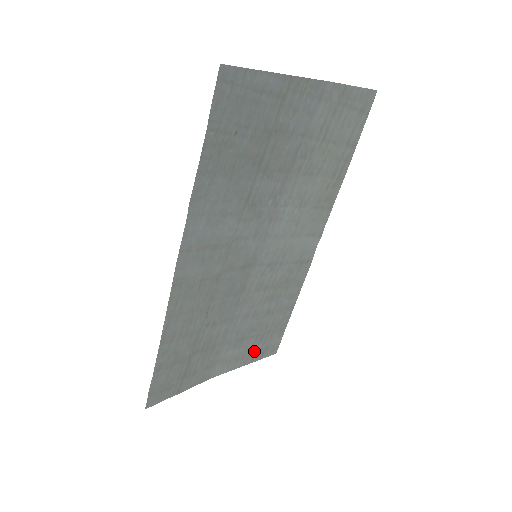
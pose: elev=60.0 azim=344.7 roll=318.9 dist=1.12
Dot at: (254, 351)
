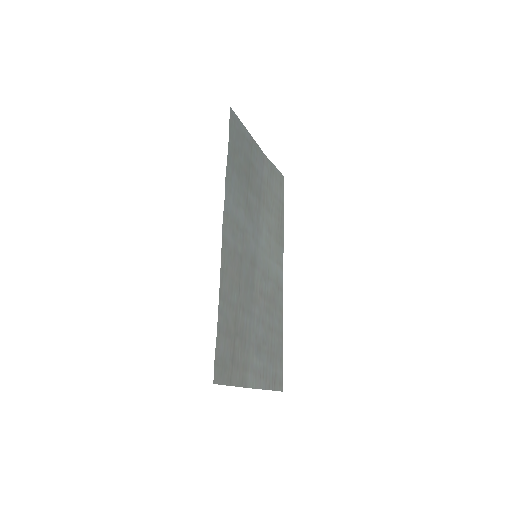
Dot at: (268, 374)
